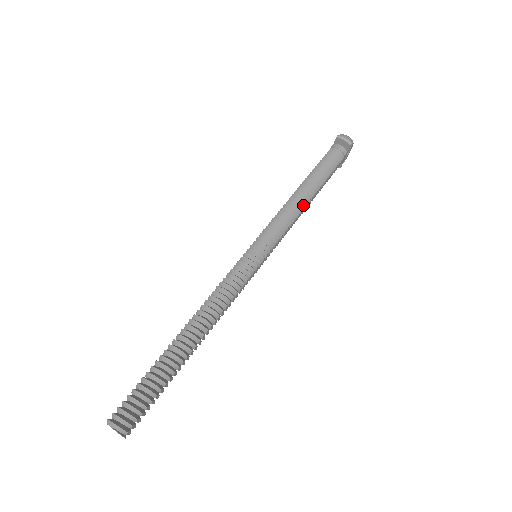
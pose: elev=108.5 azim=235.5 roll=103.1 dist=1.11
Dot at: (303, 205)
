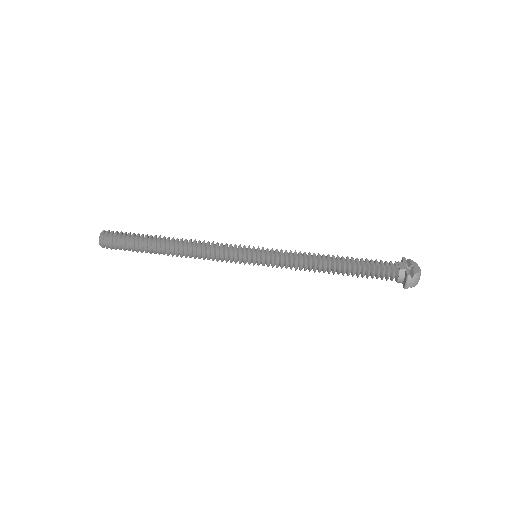
Dot at: (319, 272)
